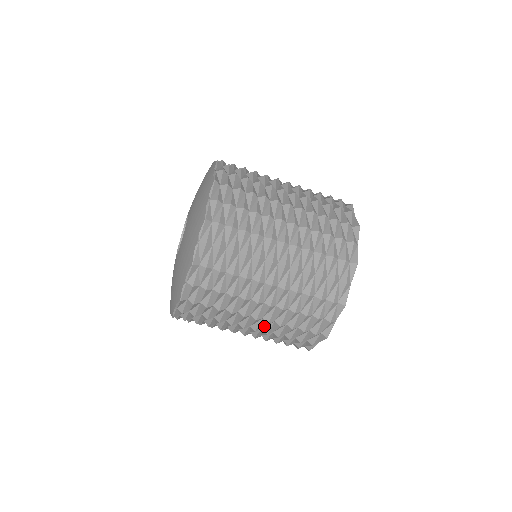
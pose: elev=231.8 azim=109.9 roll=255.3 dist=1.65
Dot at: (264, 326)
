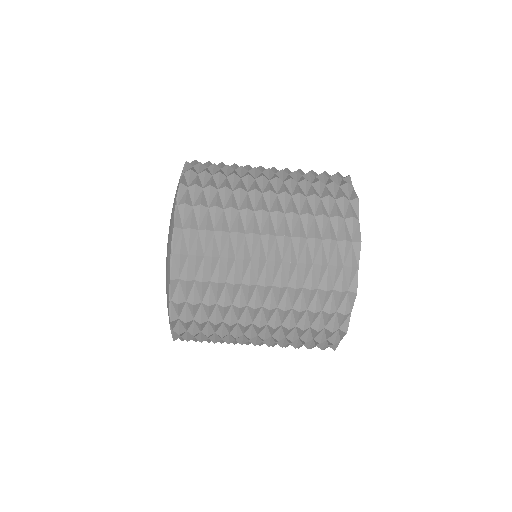
Dot at: (272, 332)
